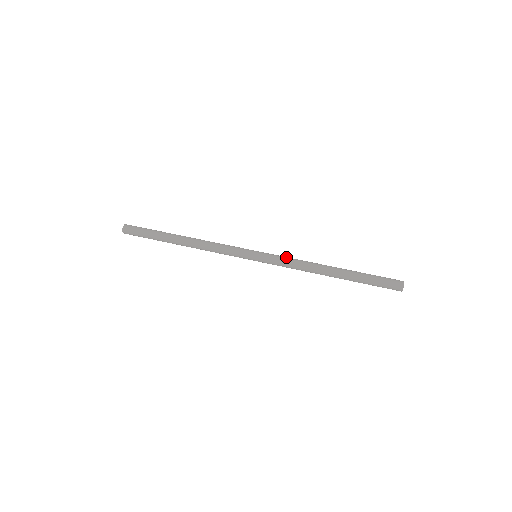
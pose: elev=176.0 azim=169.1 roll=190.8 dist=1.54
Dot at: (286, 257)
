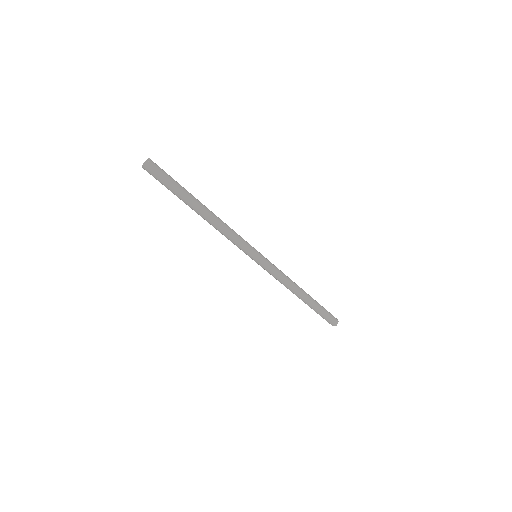
Dot at: occluded
